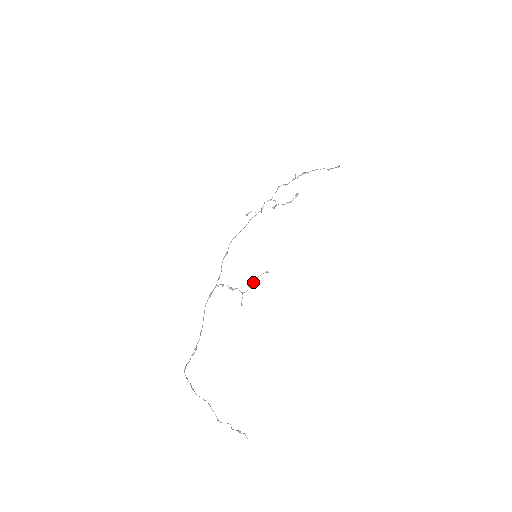
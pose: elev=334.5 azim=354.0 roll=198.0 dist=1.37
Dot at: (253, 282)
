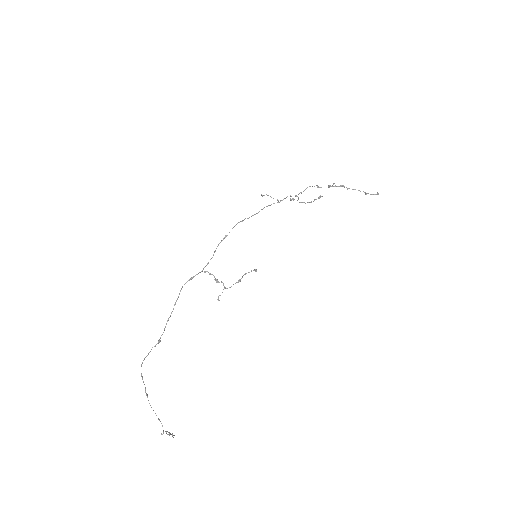
Dot at: (240, 280)
